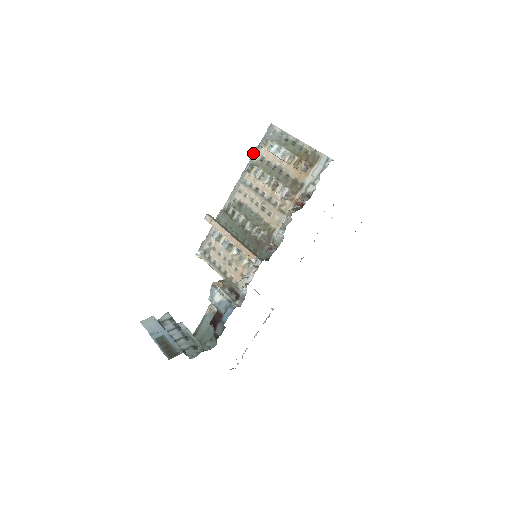
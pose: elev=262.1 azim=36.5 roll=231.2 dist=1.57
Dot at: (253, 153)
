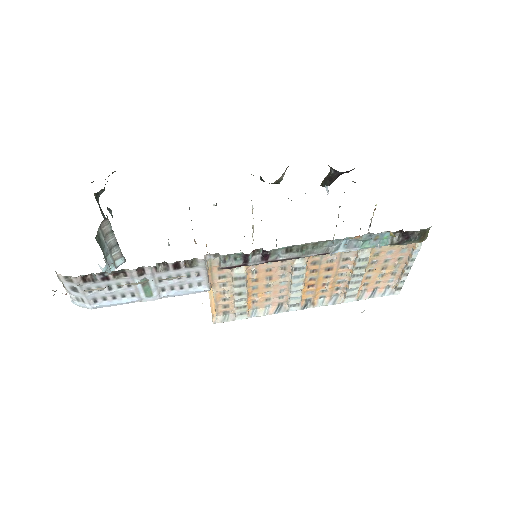
Dot at: occluded
